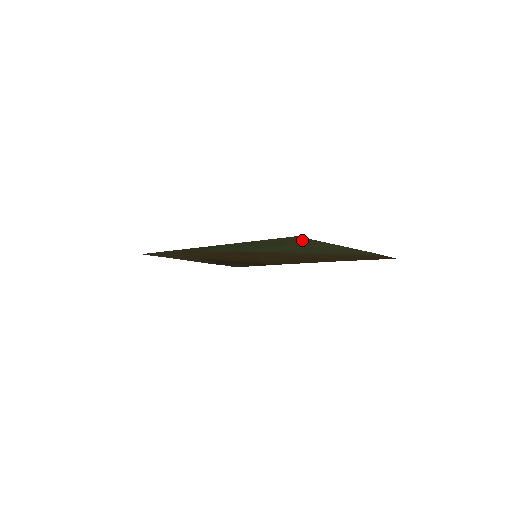
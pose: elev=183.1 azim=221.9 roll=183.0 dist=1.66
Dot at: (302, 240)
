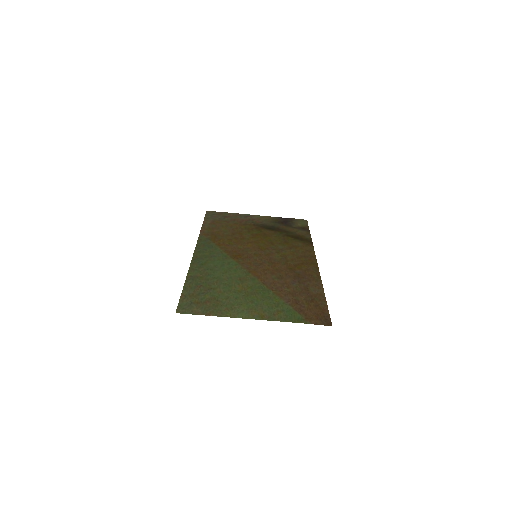
Dot at: (196, 308)
